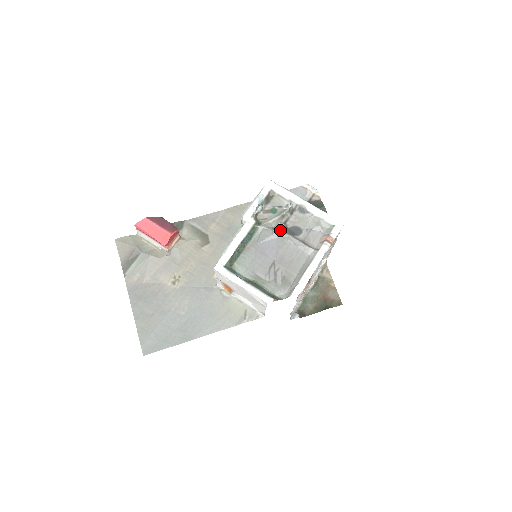
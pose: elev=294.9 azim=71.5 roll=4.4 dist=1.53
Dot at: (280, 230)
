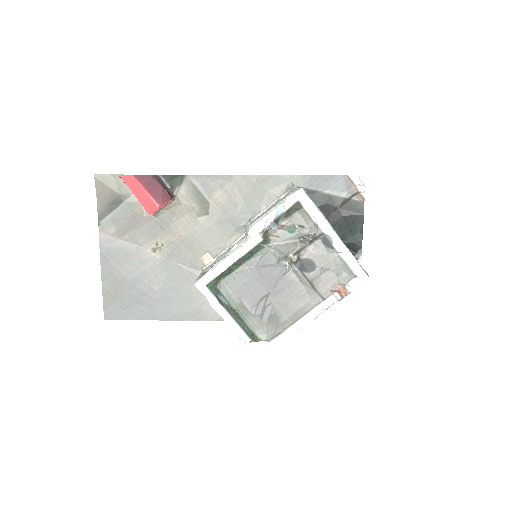
Dot at: occluded
